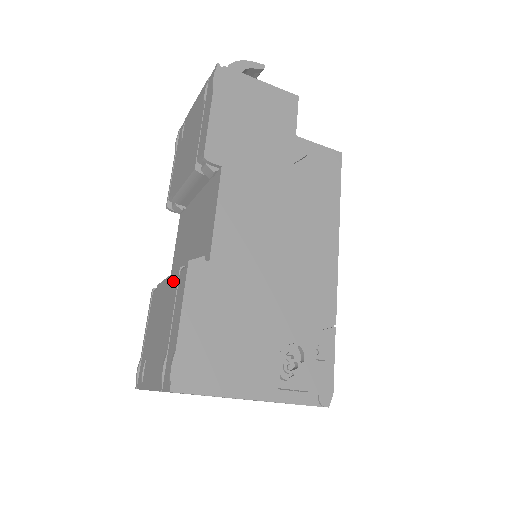
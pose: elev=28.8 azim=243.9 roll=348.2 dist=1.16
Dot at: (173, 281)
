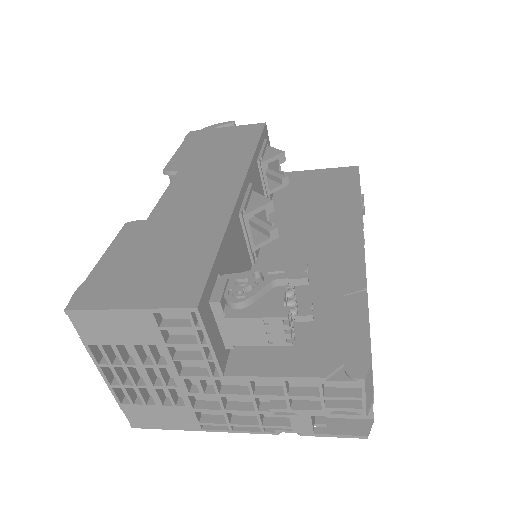
Dot at: occluded
